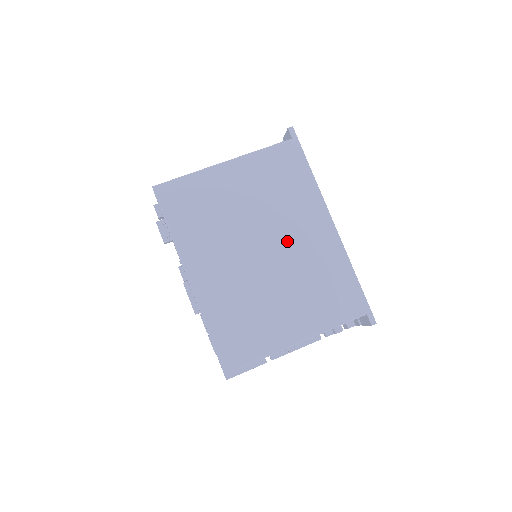
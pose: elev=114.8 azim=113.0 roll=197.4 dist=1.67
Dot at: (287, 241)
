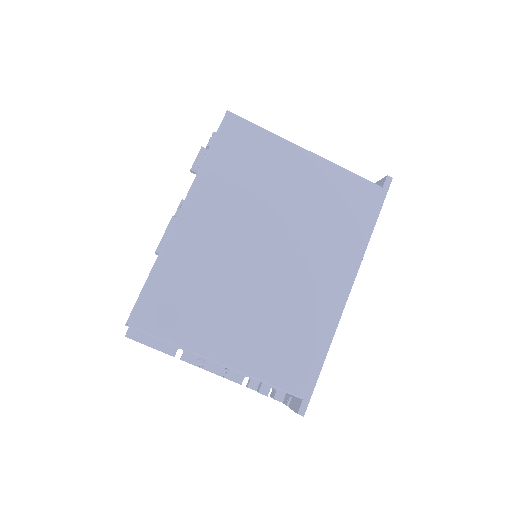
Dot at: (295, 266)
